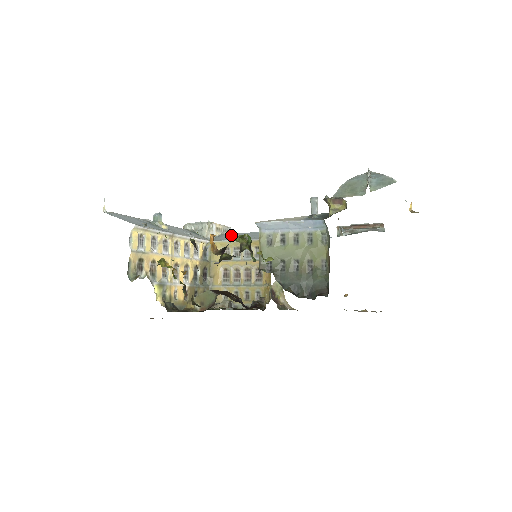
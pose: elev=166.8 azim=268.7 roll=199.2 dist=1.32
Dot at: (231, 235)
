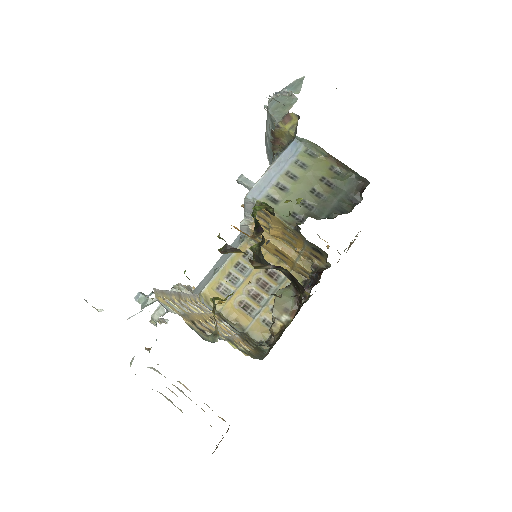
Dot at: (205, 279)
